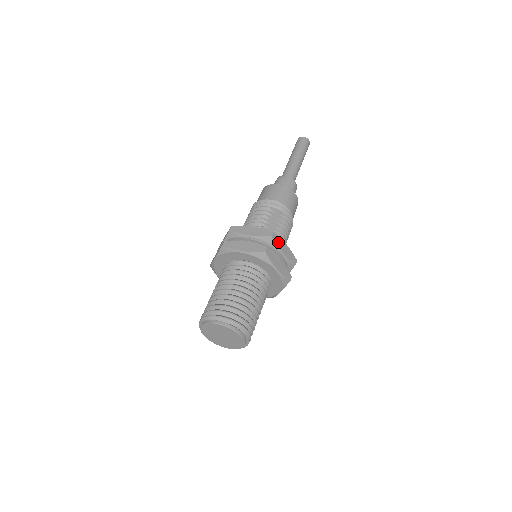
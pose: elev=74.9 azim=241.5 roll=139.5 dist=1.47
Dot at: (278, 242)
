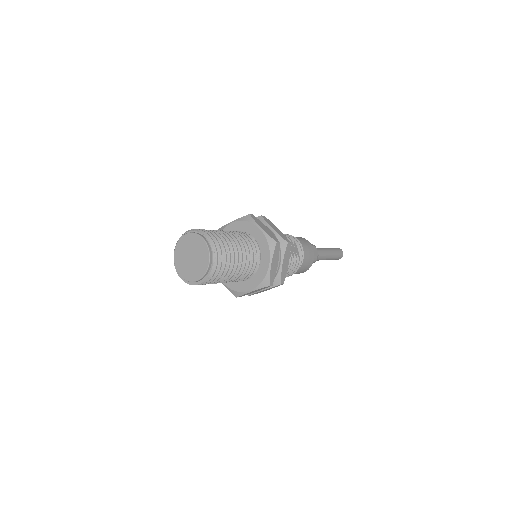
Dot at: (287, 253)
